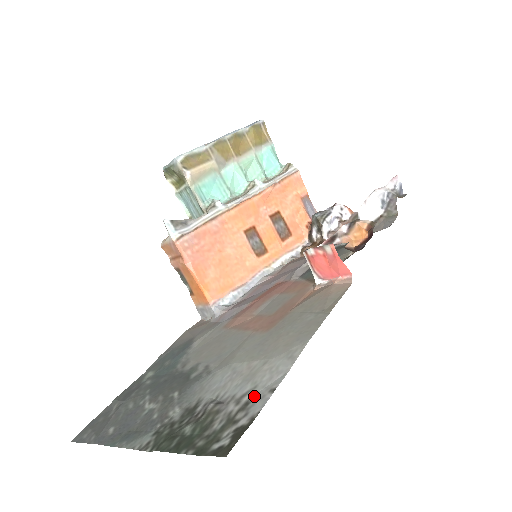
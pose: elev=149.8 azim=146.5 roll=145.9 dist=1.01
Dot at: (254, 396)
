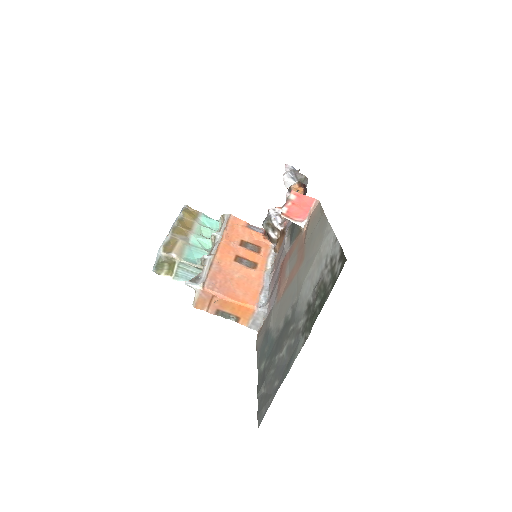
Dot at: (331, 254)
